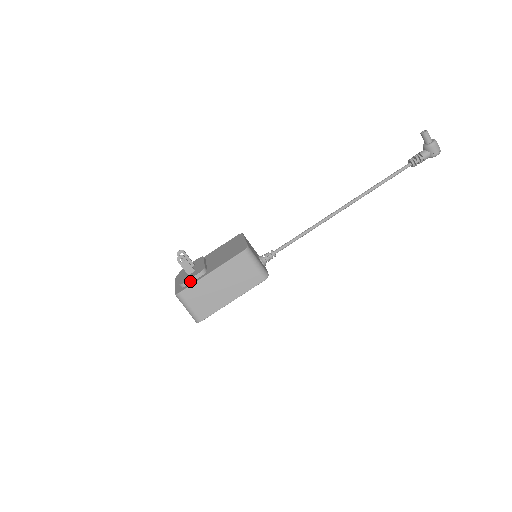
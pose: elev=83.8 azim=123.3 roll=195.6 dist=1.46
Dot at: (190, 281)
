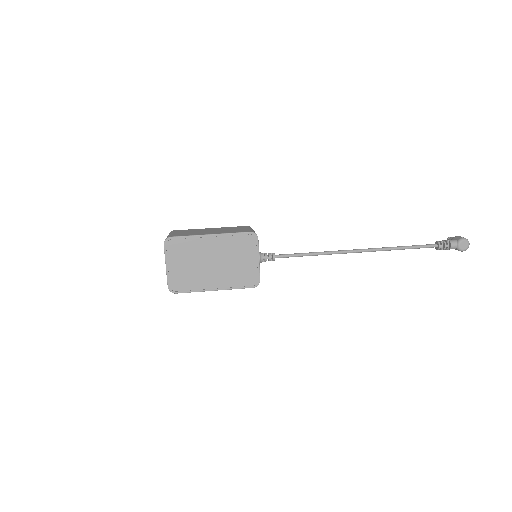
Dot at: occluded
